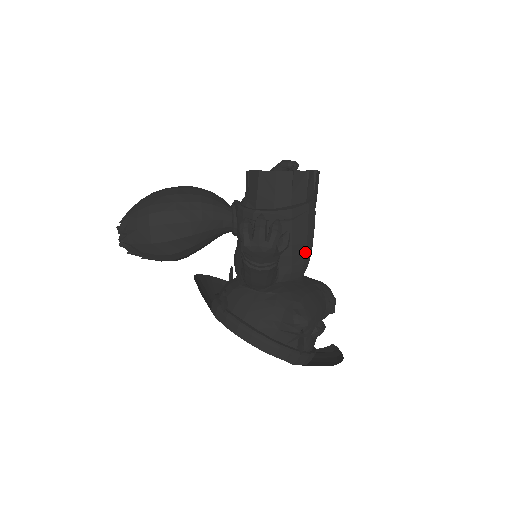
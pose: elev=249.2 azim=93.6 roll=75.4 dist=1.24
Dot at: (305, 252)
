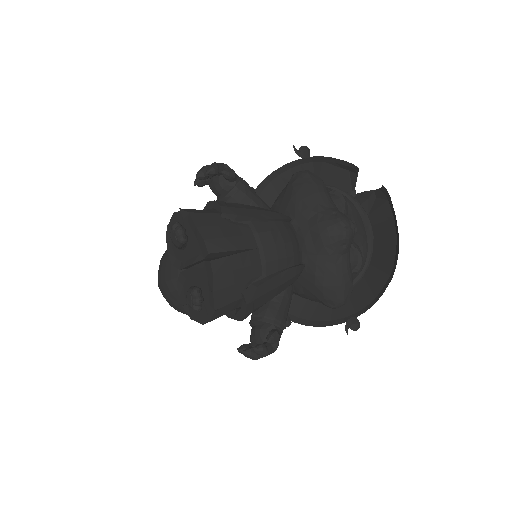
Dot at: (287, 282)
